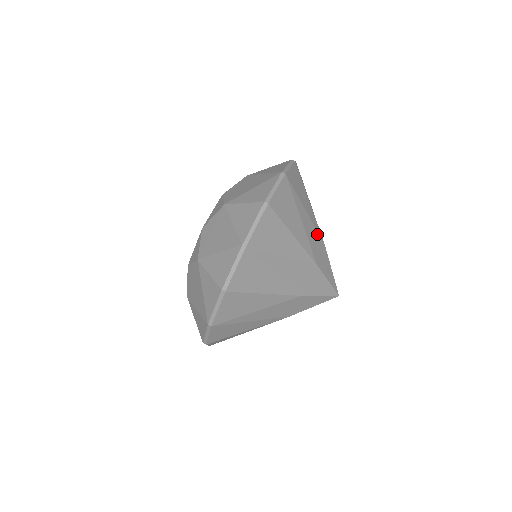
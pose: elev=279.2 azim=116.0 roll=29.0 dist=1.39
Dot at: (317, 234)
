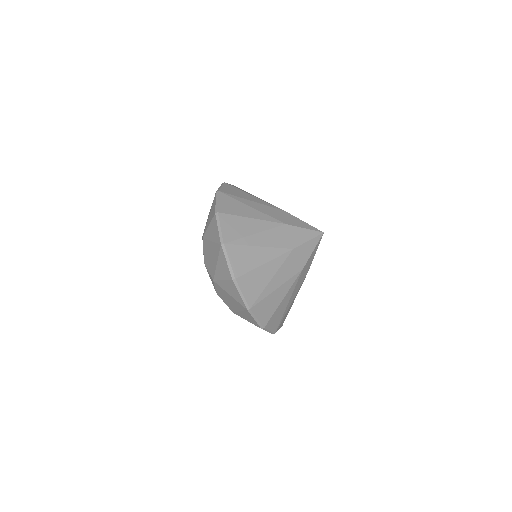
Dot at: (273, 209)
